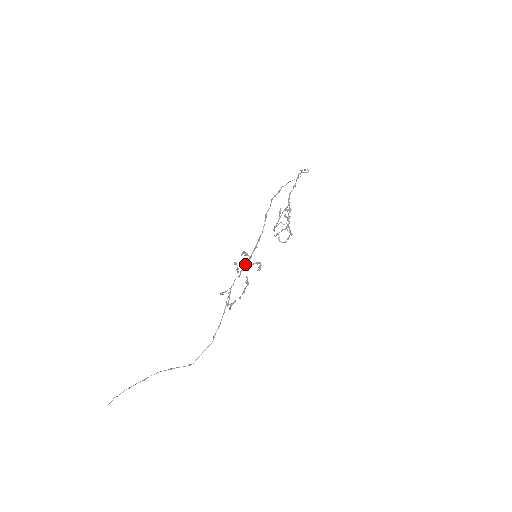
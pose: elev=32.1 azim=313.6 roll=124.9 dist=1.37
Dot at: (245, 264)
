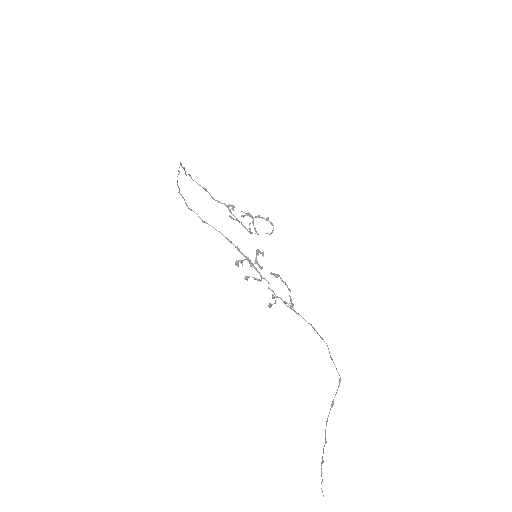
Dot at: occluded
